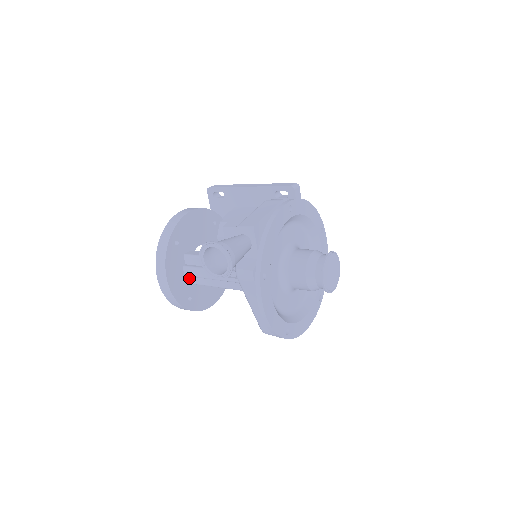
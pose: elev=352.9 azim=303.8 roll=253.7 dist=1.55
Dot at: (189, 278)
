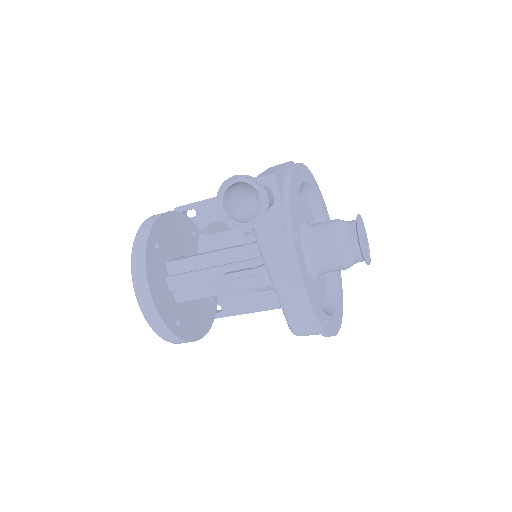
Dot at: (175, 294)
